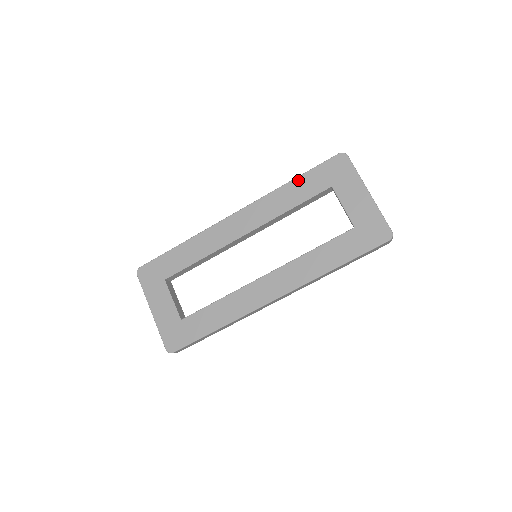
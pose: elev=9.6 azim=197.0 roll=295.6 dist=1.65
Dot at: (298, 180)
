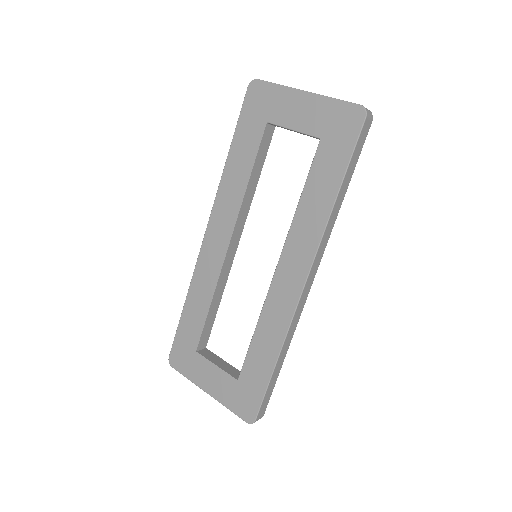
Dot at: (233, 147)
